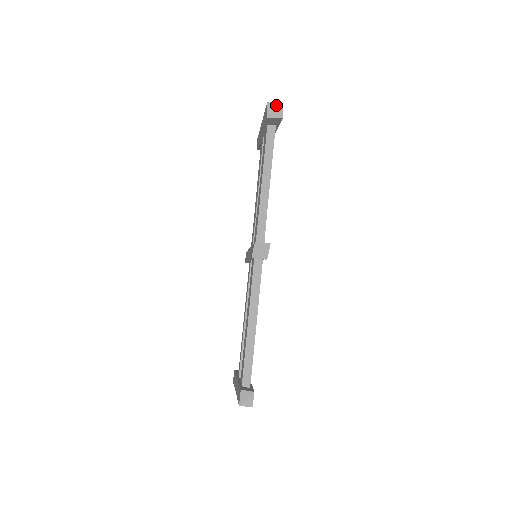
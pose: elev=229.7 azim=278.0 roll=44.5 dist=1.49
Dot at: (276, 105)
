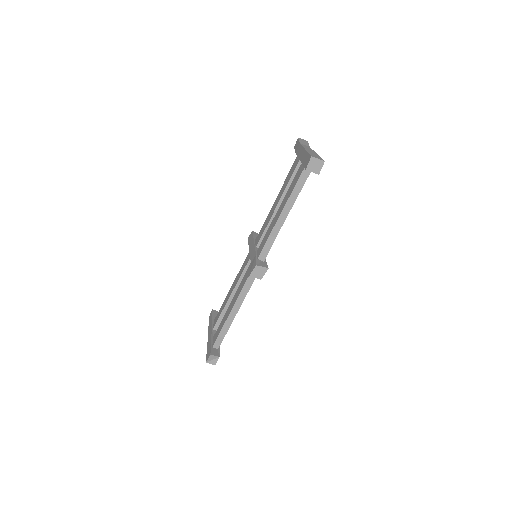
Dot at: (318, 161)
